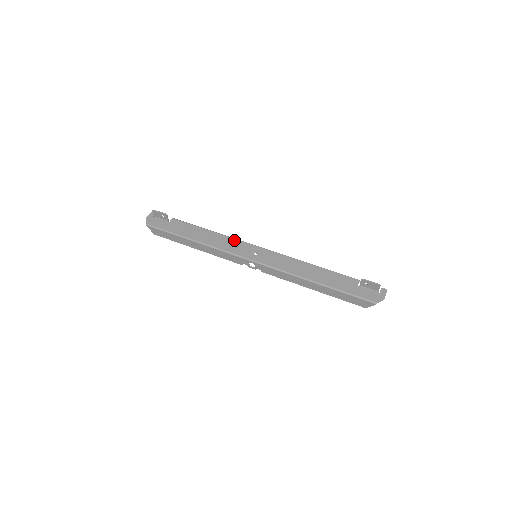
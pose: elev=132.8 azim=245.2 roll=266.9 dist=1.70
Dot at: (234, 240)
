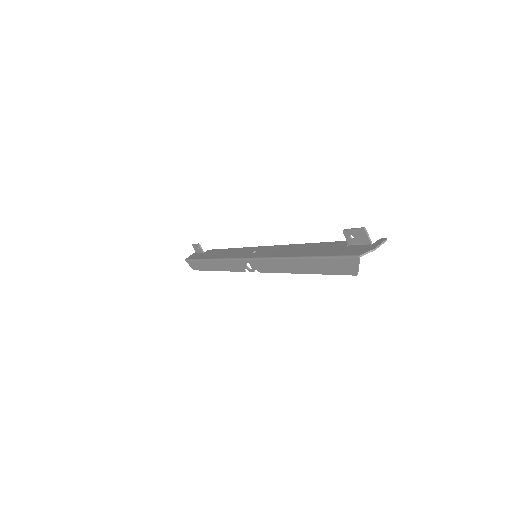
Dot at: (244, 248)
